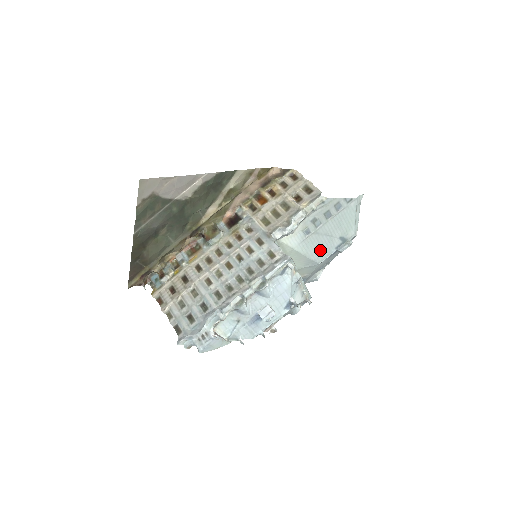
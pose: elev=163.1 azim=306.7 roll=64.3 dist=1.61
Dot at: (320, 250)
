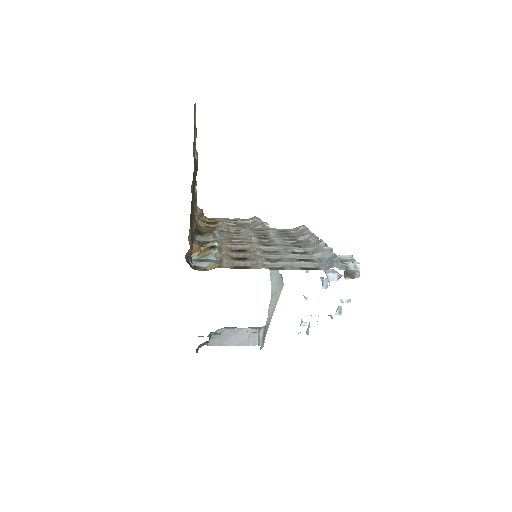
Dot at: occluded
